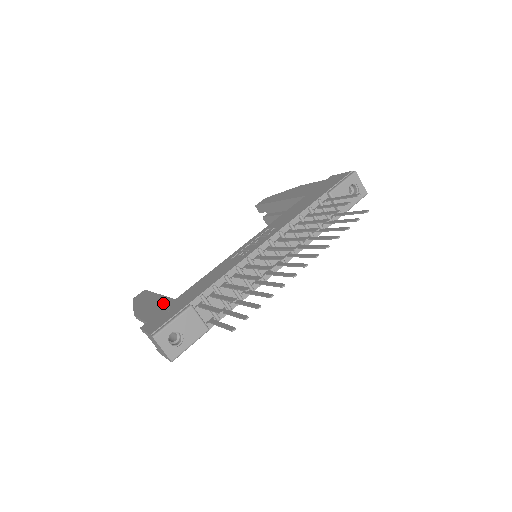
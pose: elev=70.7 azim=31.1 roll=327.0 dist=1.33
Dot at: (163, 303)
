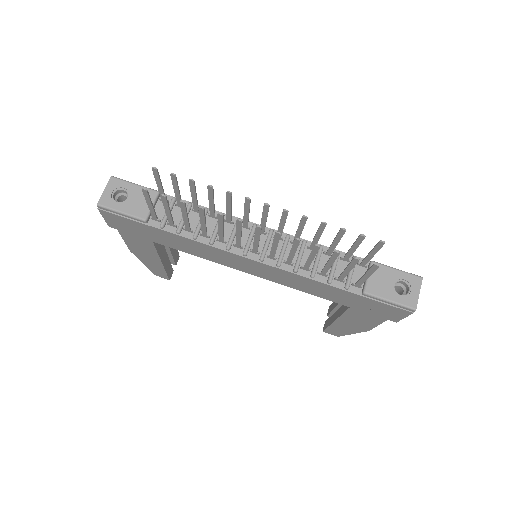
Dot at: occluded
